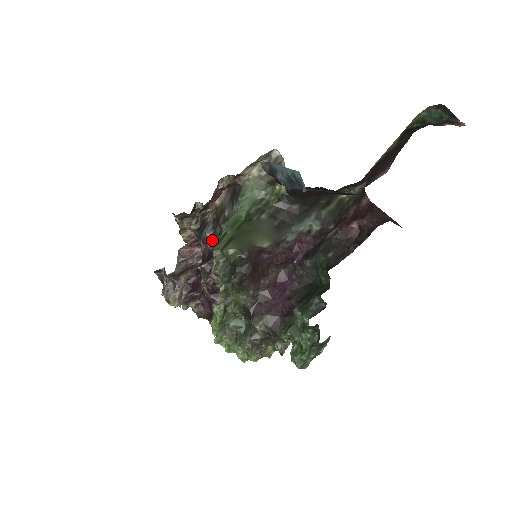
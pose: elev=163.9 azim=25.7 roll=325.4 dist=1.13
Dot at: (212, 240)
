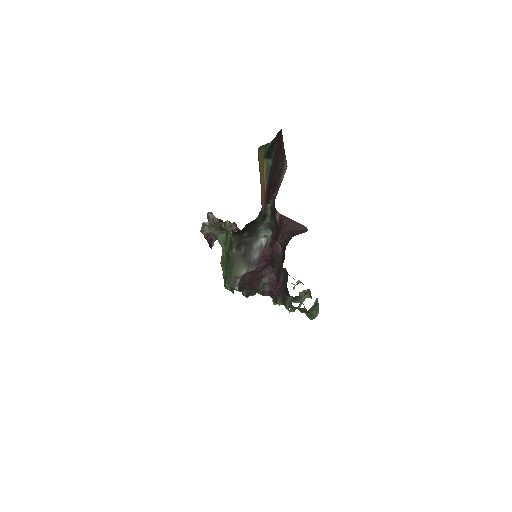
Dot at: occluded
